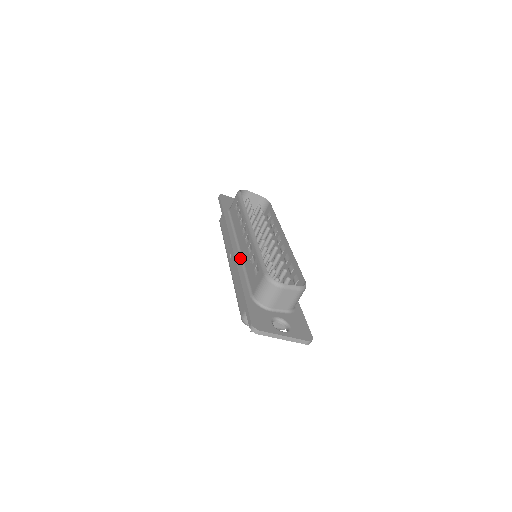
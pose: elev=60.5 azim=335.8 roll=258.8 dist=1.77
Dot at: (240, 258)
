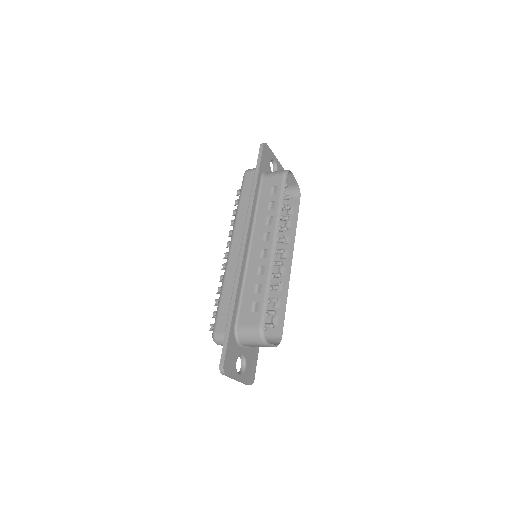
Dot at: (245, 264)
